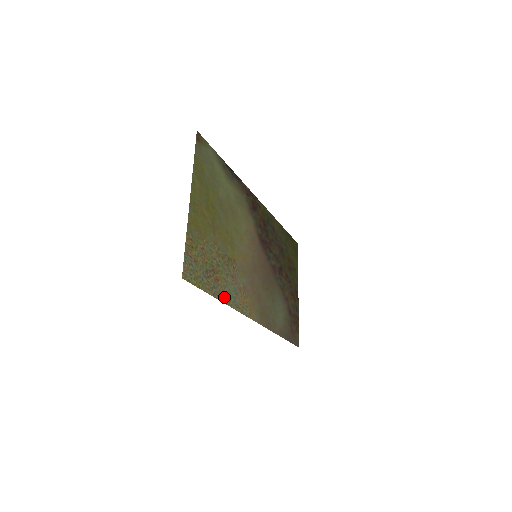
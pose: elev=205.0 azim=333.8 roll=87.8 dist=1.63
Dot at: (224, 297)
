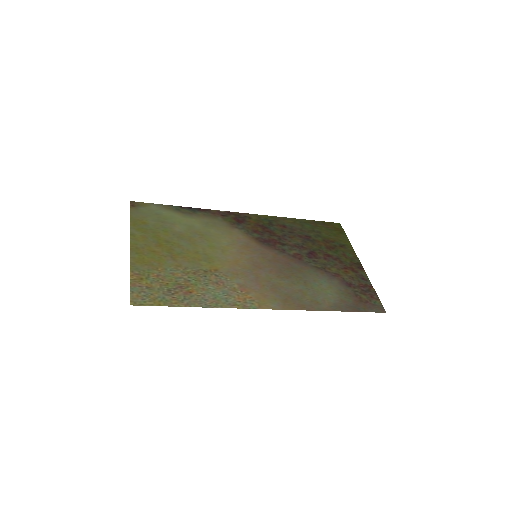
Dot at: (206, 303)
